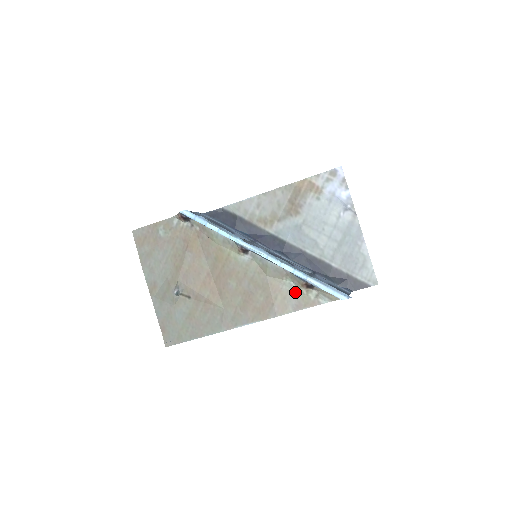
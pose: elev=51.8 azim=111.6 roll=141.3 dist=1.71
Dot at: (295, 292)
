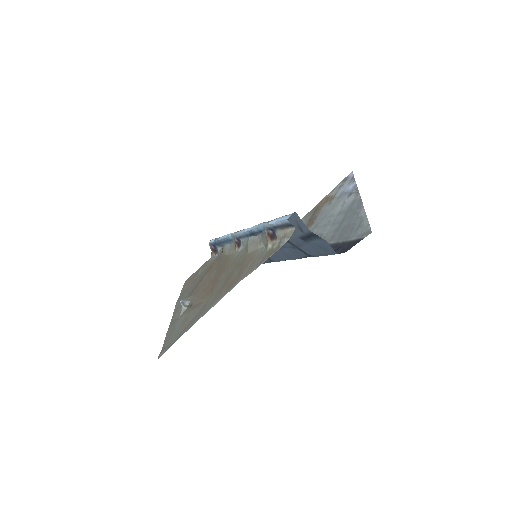
Dot at: (264, 252)
